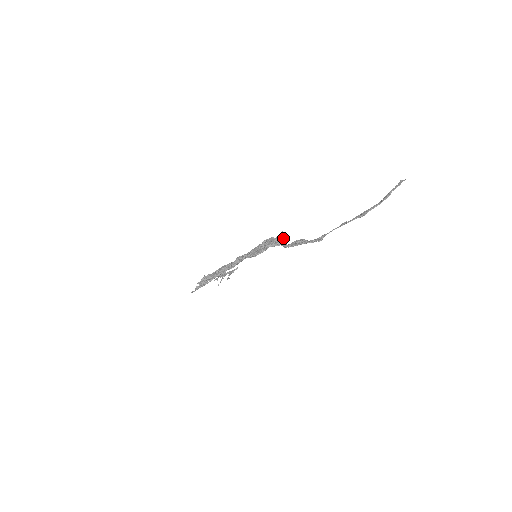
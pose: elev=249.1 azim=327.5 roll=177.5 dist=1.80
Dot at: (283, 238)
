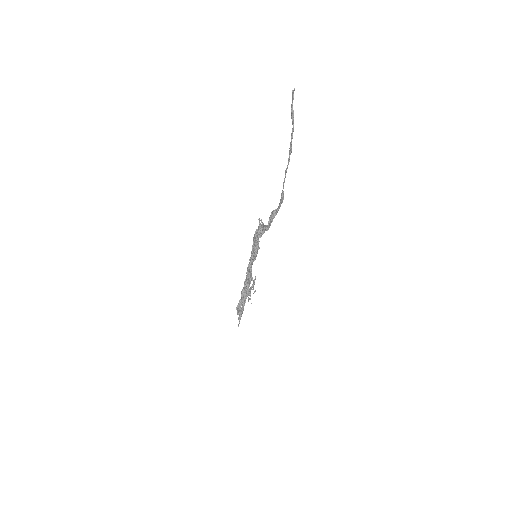
Dot at: (262, 223)
